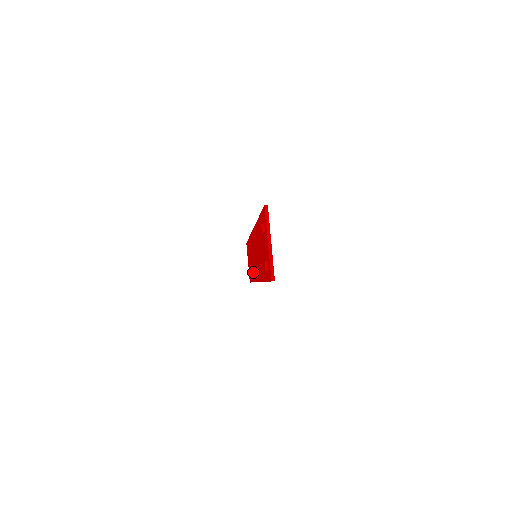
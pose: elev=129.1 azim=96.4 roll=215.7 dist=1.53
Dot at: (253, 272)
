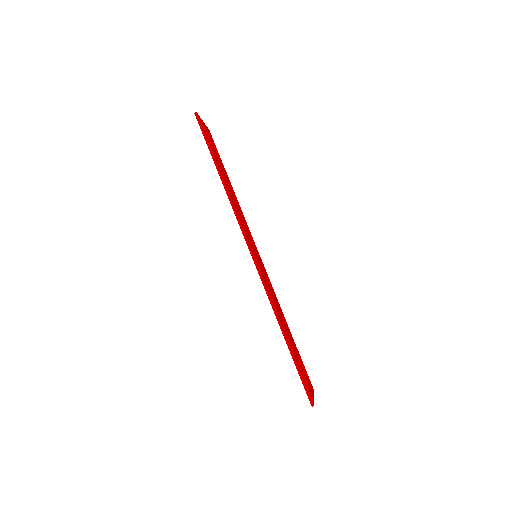
Dot at: occluded
